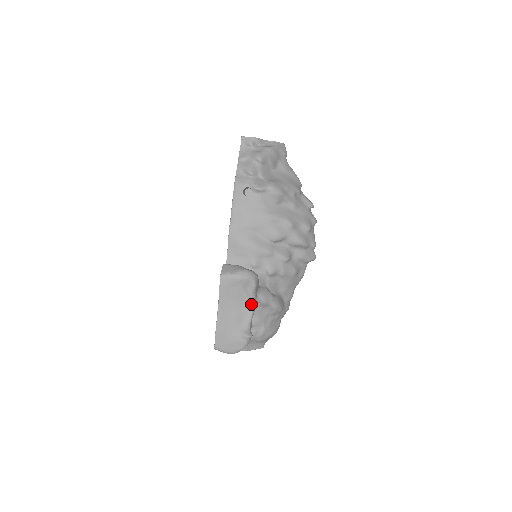
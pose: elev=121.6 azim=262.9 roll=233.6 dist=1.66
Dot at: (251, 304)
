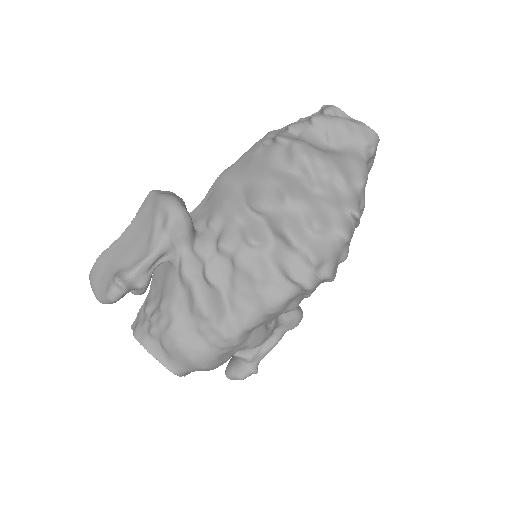
Dot at: (153, 246)
